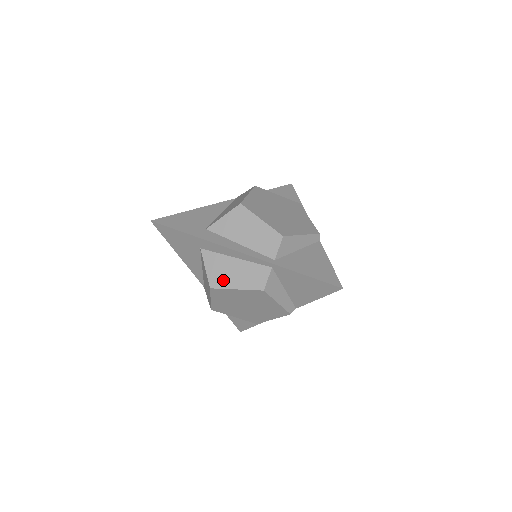
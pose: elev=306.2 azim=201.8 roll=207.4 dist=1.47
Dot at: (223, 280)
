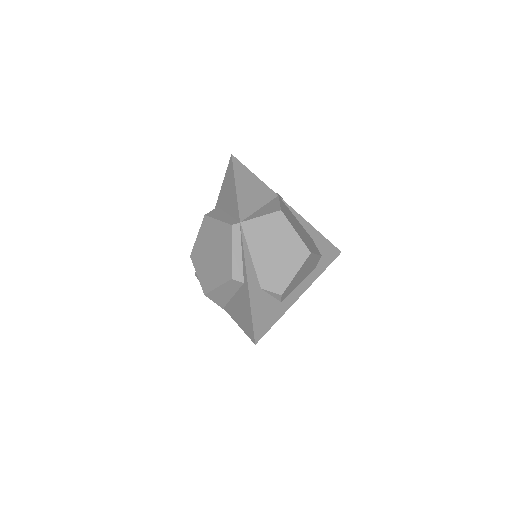
Dot at: occluded
